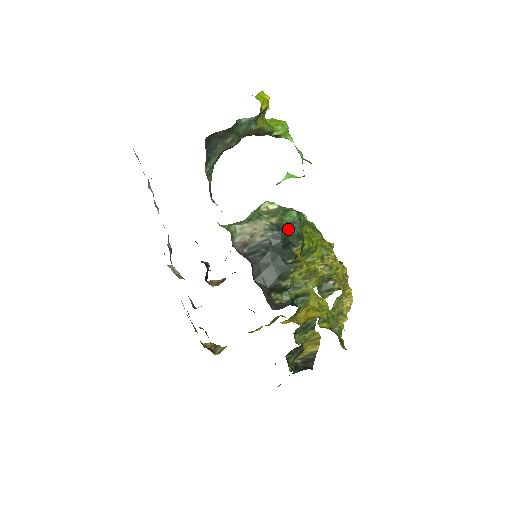
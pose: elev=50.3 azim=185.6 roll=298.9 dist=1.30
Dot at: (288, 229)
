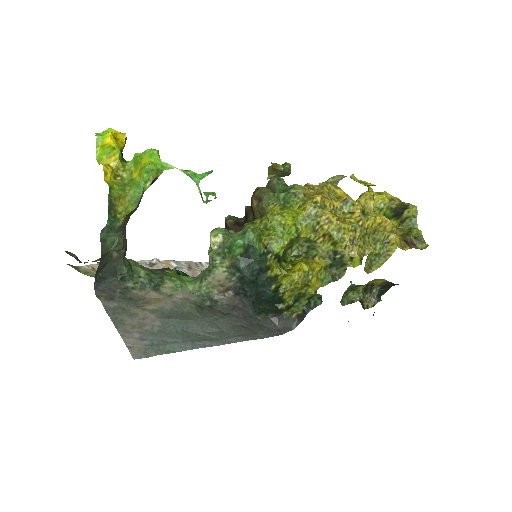
Dot at: (247, 260)
